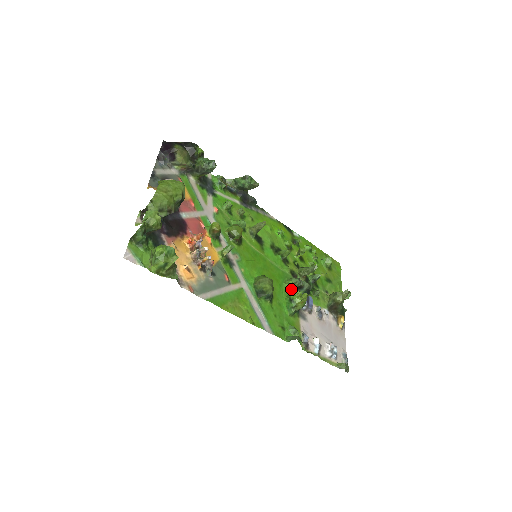
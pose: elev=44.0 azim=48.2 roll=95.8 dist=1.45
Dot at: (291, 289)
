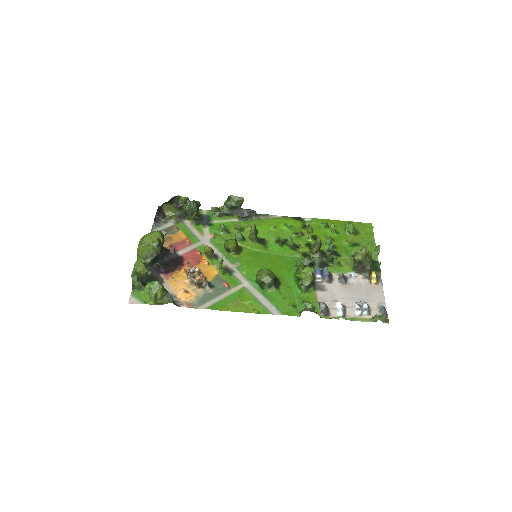
Dot at: (297, 269)
